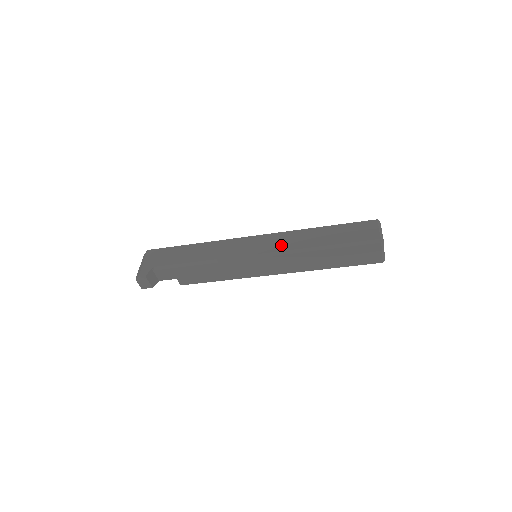
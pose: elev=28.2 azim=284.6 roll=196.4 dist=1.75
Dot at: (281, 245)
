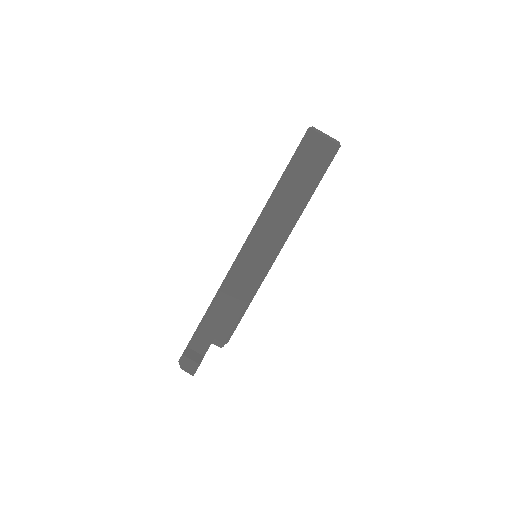
Dot at: occluded
